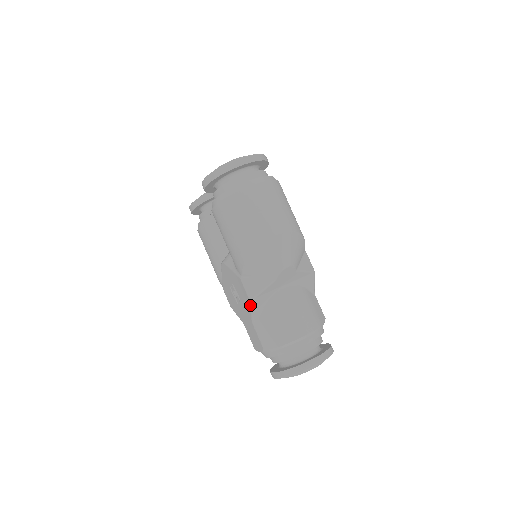
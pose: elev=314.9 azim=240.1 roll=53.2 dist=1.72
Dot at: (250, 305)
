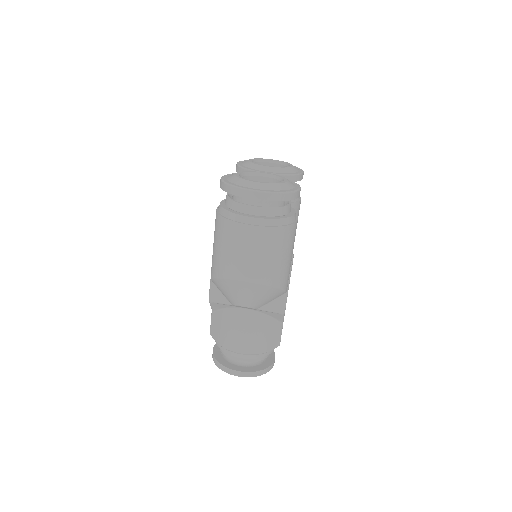
Dot at: occluded
